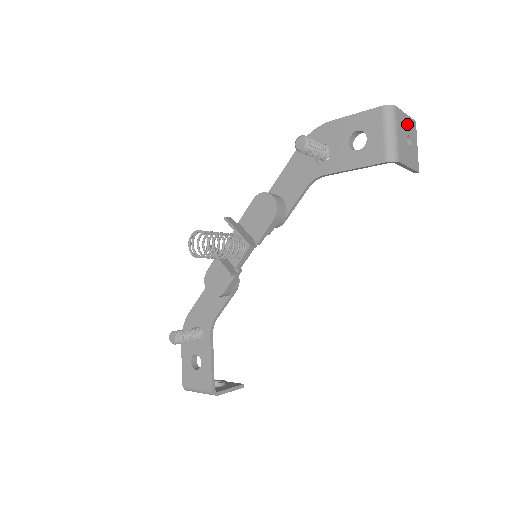
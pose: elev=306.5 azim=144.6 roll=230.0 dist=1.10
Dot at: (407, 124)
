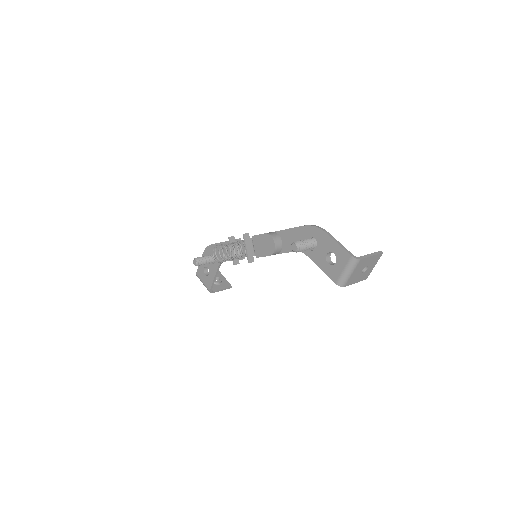
Dot at: (369, 261)
